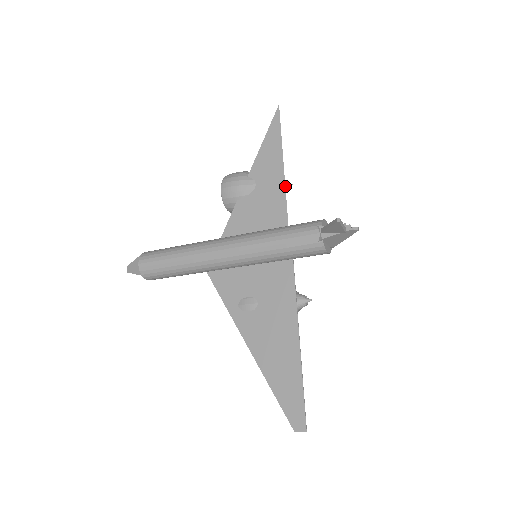
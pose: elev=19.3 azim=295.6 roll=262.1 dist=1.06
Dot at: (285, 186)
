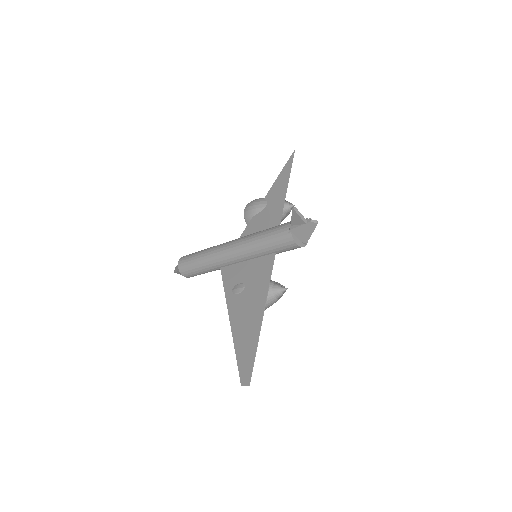
Dot at: (289, 206)
